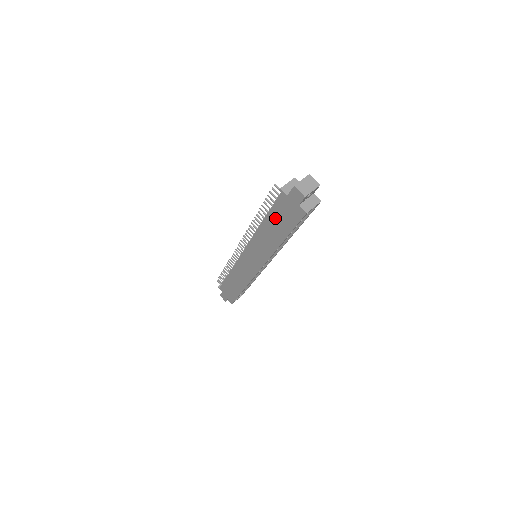
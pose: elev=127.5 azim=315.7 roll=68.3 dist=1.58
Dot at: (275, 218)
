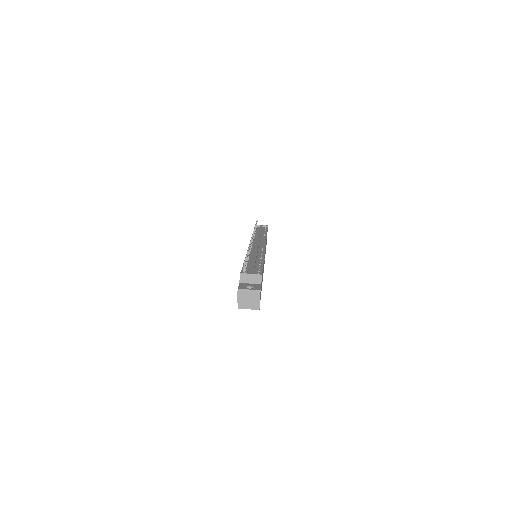
Dot at: occluded
